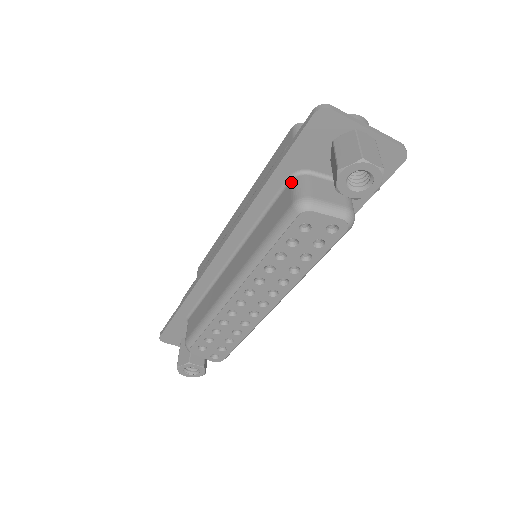
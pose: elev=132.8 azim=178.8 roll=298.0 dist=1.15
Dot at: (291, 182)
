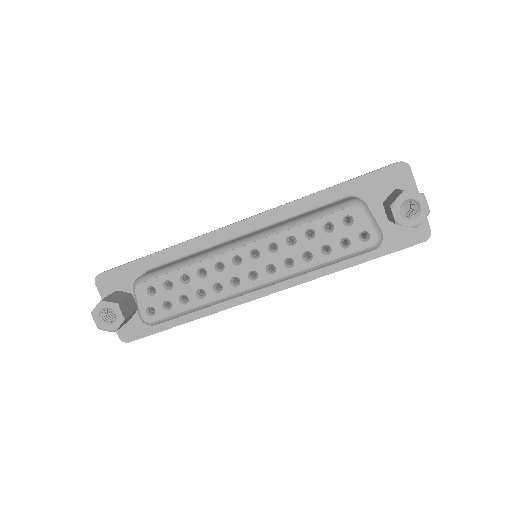
Dot at: (349, 197)
